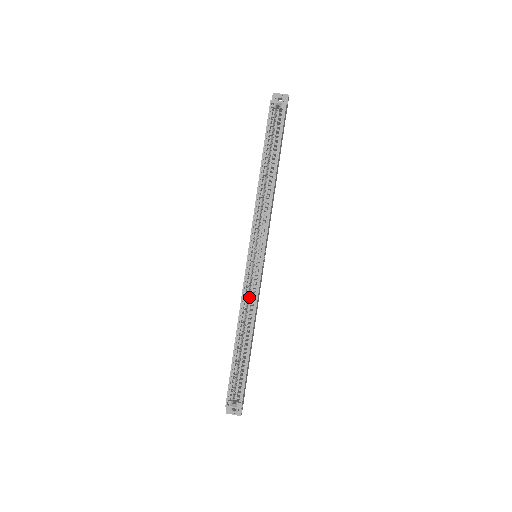
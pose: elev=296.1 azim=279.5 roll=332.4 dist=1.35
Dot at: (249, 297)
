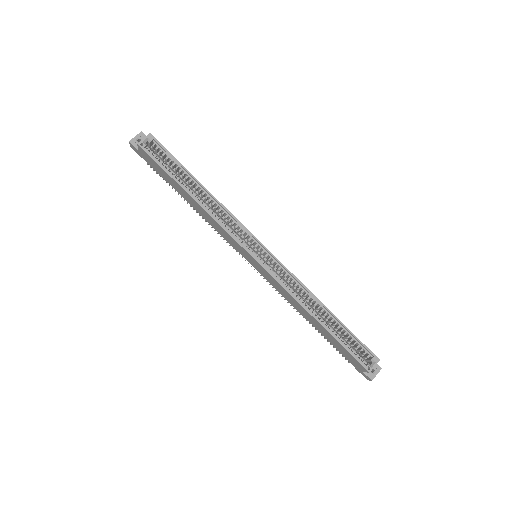
Dot at: occluded
